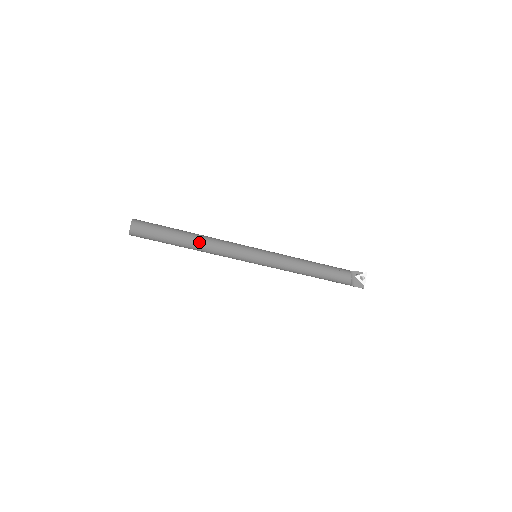
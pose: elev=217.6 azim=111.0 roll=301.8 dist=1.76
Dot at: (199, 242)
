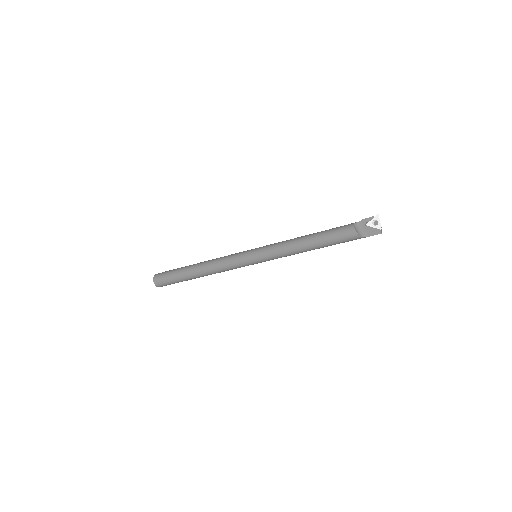
Dot at: (202, 269)
